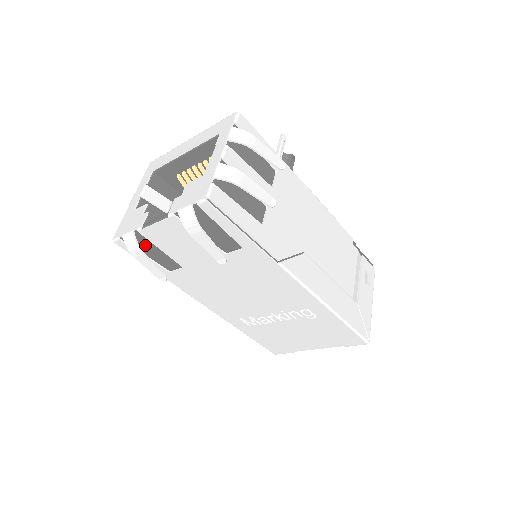
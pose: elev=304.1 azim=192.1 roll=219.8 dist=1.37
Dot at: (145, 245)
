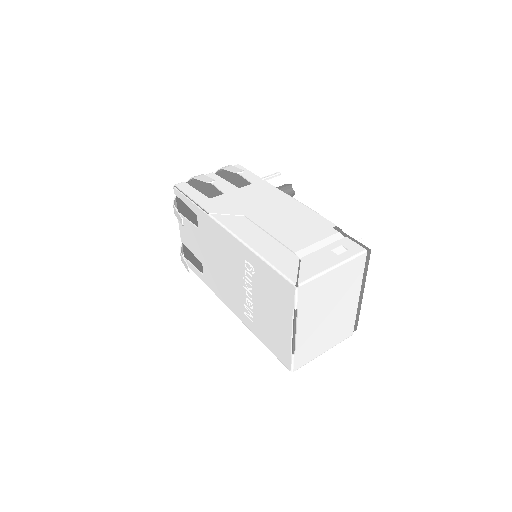
Dot at: (189, 254)
